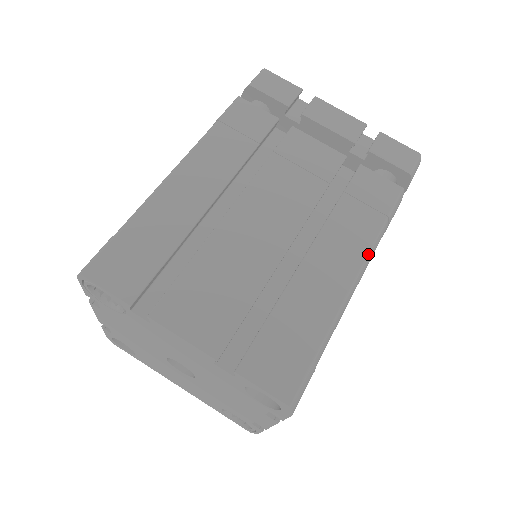
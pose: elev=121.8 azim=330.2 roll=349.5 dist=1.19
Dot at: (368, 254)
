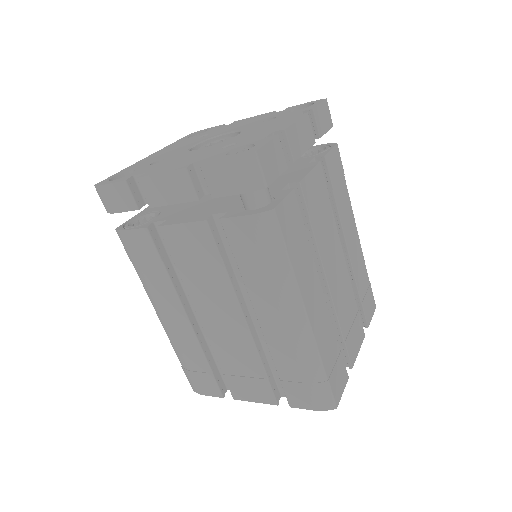
Dot at: (352, 210)
